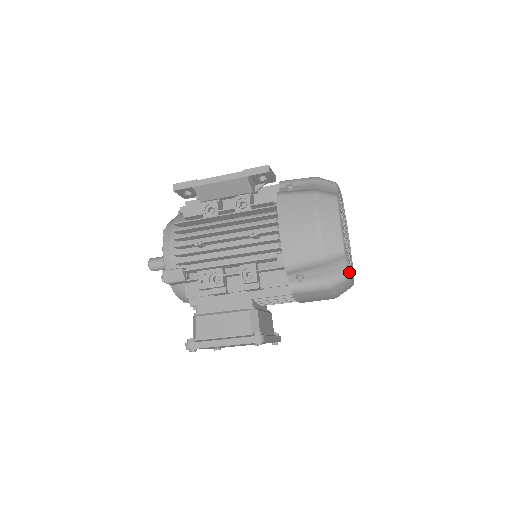
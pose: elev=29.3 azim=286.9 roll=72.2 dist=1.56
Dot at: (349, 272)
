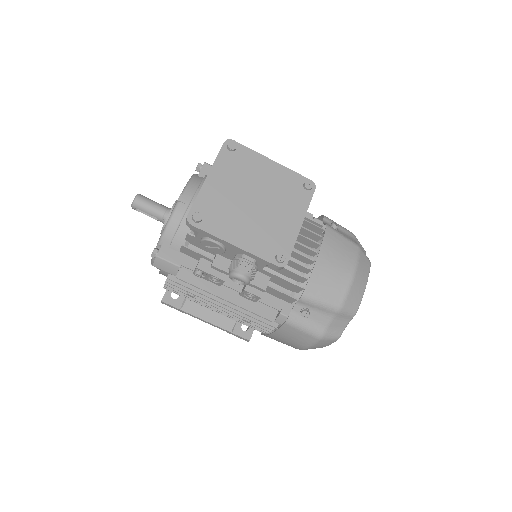
Dot at: occluded
